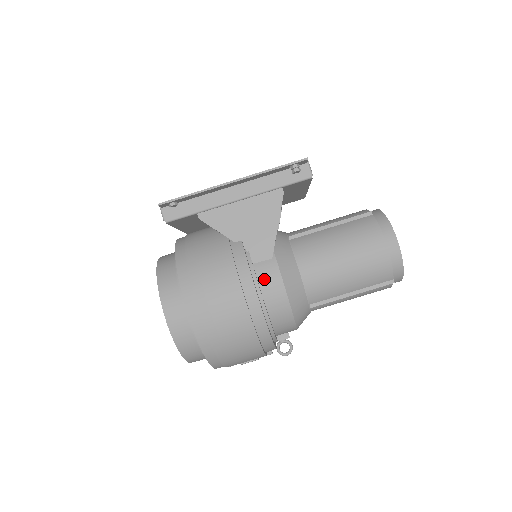
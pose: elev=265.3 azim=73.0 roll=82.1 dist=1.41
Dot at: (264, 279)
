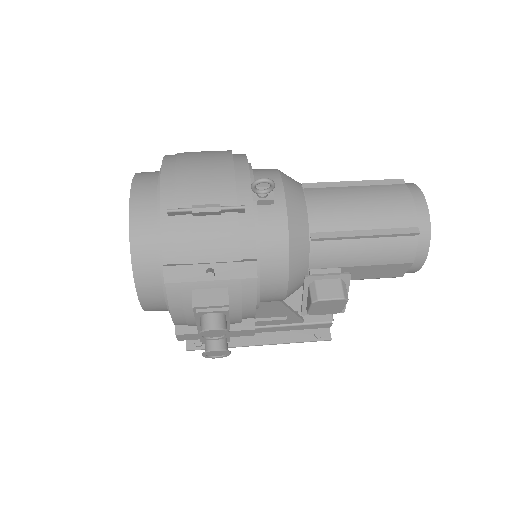
Dot at: occluded
